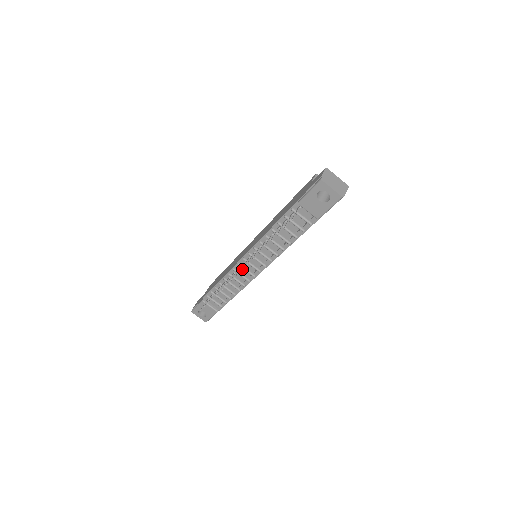
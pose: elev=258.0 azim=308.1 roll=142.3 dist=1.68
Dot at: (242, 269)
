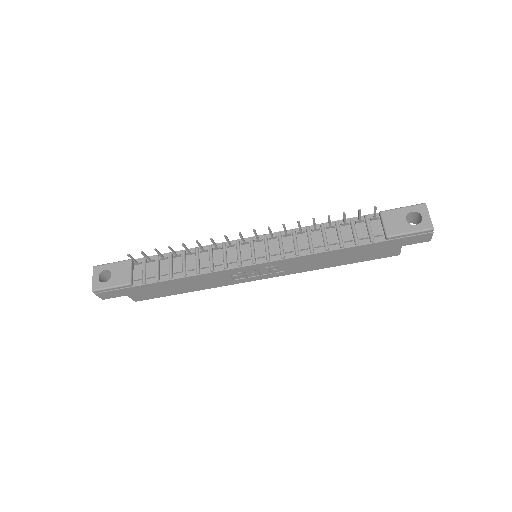
Dot at: (255, 230)
